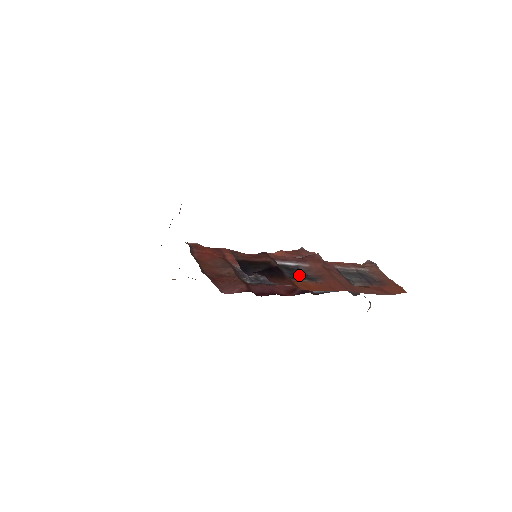
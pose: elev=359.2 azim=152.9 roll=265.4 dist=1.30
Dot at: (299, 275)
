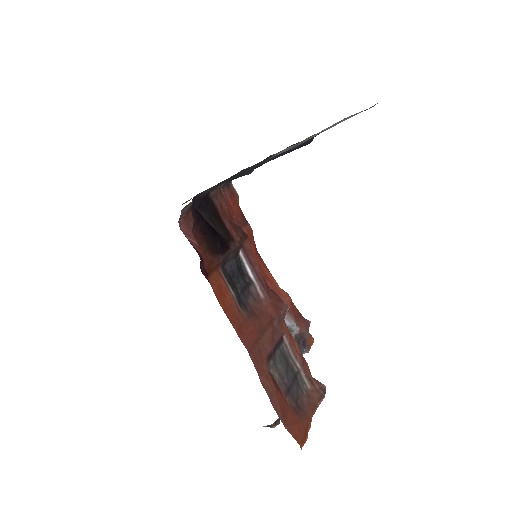
Dot at: (237, 283)
